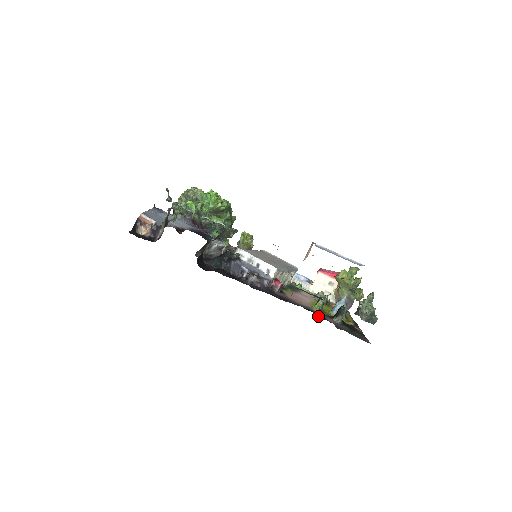
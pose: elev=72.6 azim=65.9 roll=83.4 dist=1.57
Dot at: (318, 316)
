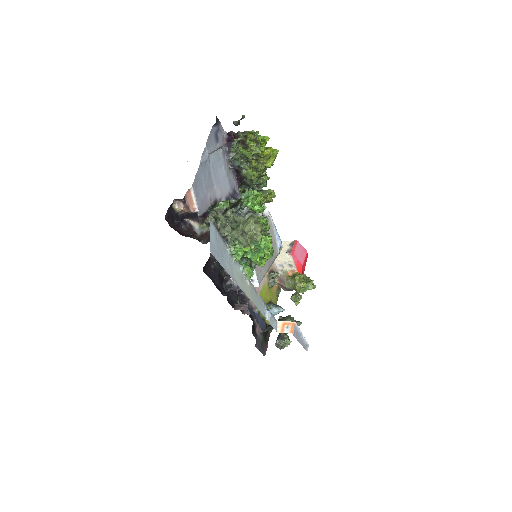
Dot at: (252, 330)
